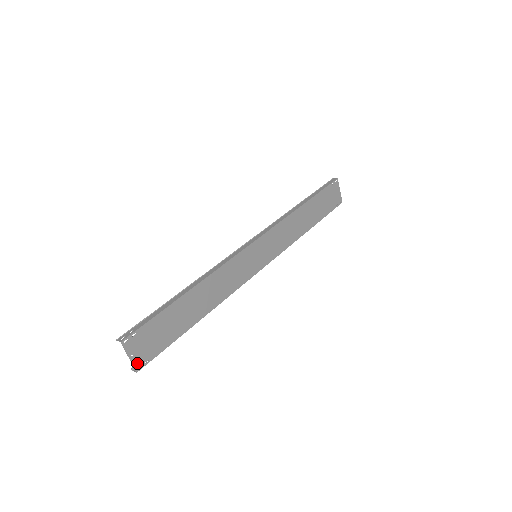
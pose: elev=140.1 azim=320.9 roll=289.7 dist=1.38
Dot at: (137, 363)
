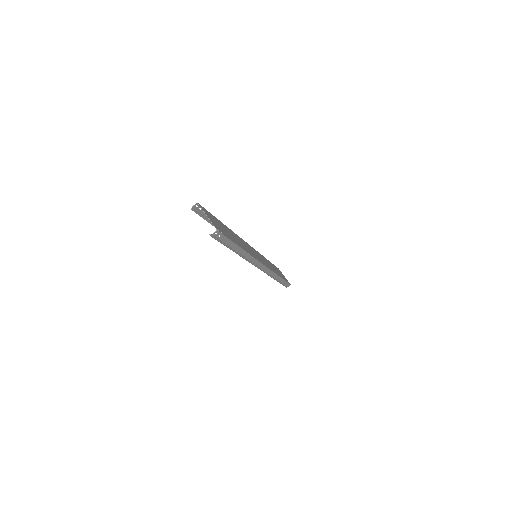
Dot at: (214, 225)
